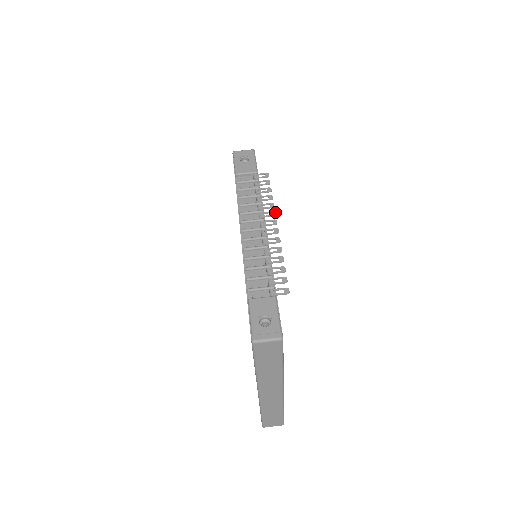
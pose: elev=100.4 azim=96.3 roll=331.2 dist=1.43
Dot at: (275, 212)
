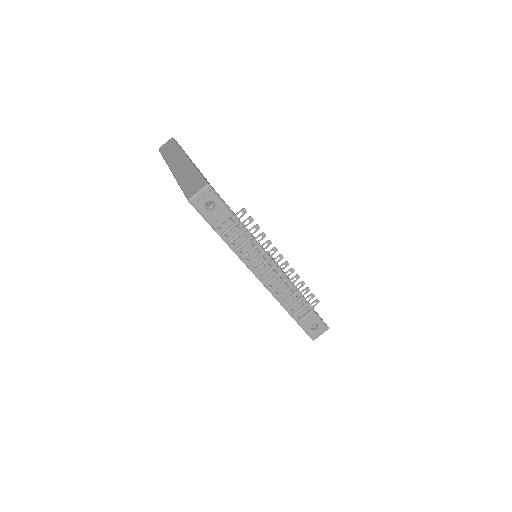
Dot at: (276, 248)
